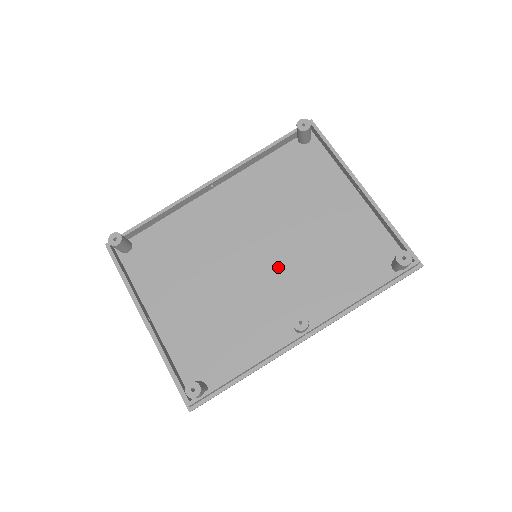
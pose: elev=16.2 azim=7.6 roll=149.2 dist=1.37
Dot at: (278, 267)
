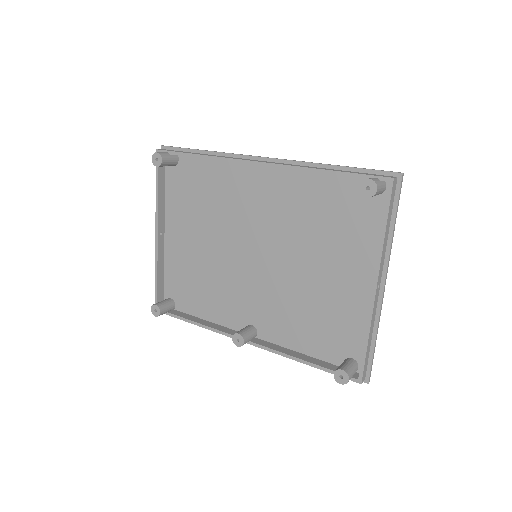
Dot at: (265, 279)
